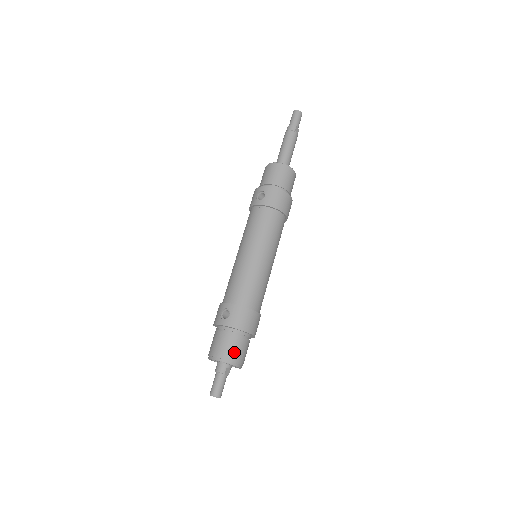
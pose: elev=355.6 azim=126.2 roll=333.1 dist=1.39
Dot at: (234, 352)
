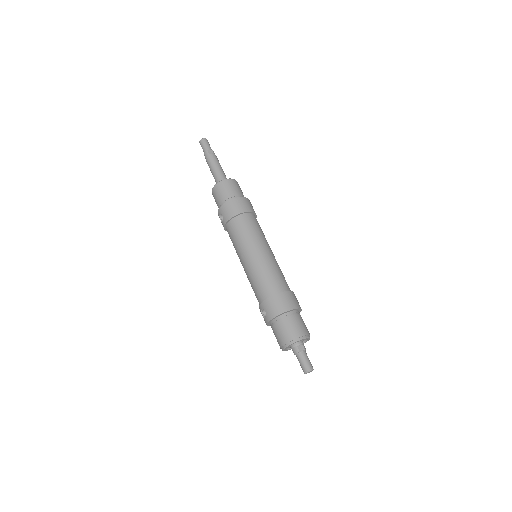
Dot at: (289, 333)
